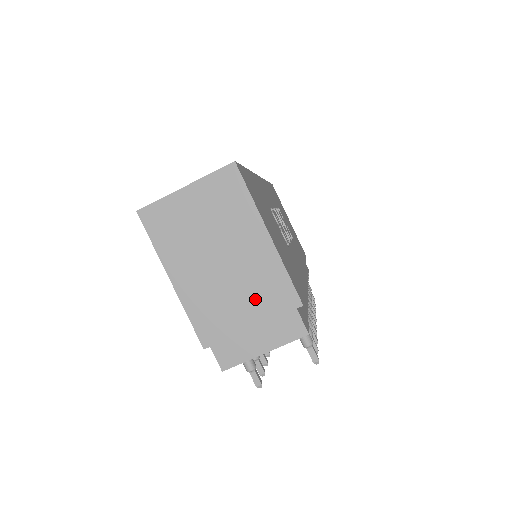
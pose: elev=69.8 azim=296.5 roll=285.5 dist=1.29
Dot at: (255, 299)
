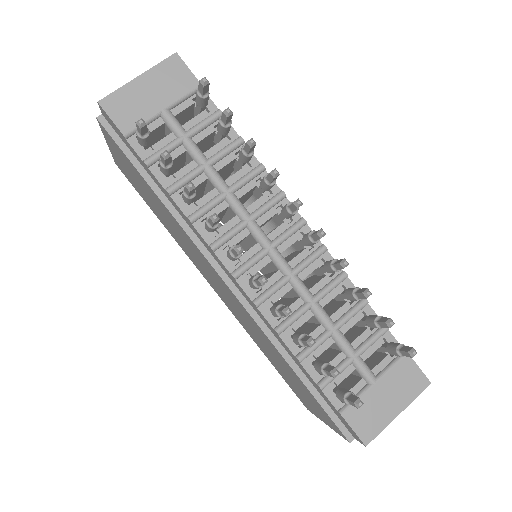
Dot at: occluded
